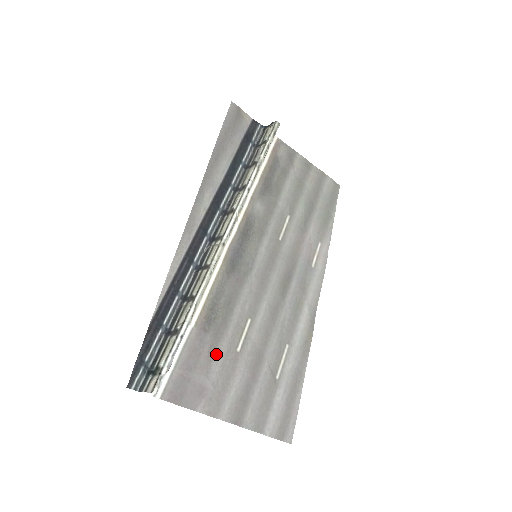
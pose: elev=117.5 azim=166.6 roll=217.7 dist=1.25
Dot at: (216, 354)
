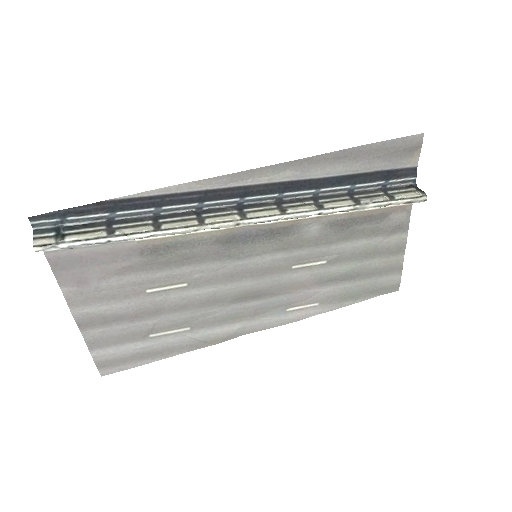
Dot at: (127, 275)
